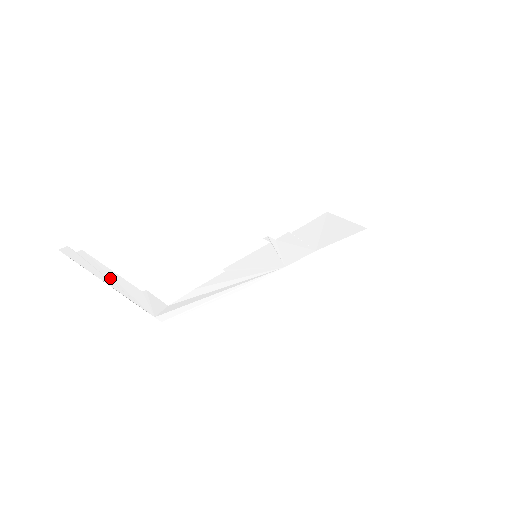
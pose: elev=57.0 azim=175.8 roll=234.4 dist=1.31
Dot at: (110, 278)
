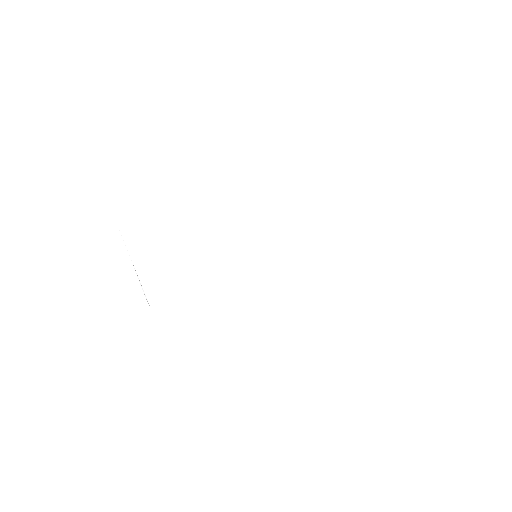
Dot at: (138, 260)
